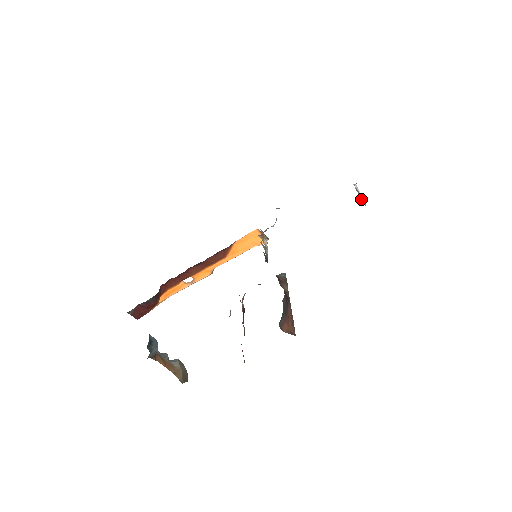
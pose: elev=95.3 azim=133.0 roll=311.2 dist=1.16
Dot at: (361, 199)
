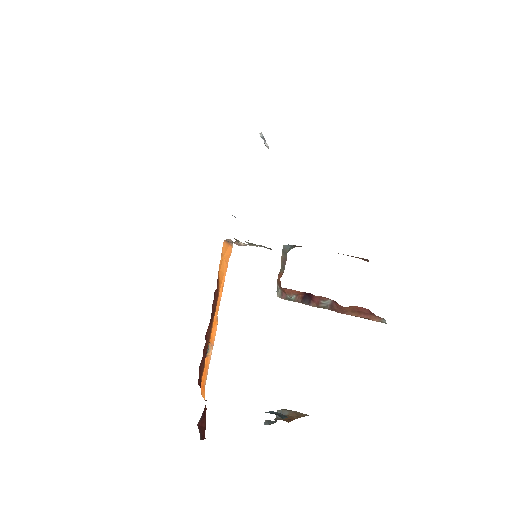
Dot at: (265, 144)
